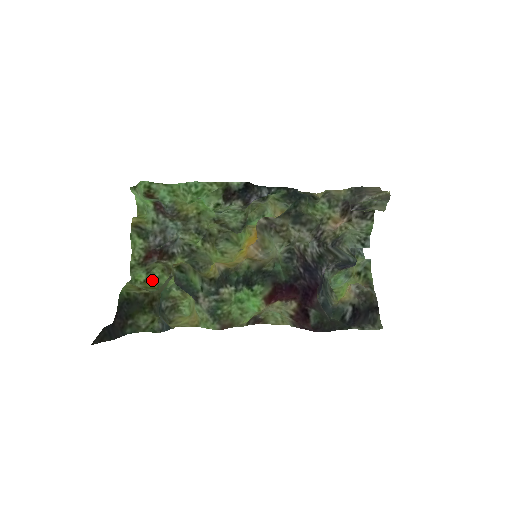
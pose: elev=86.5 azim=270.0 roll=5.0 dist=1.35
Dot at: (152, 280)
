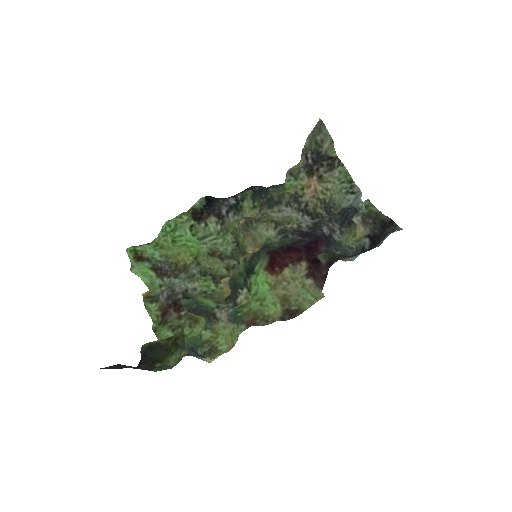
Dot at: occluded
